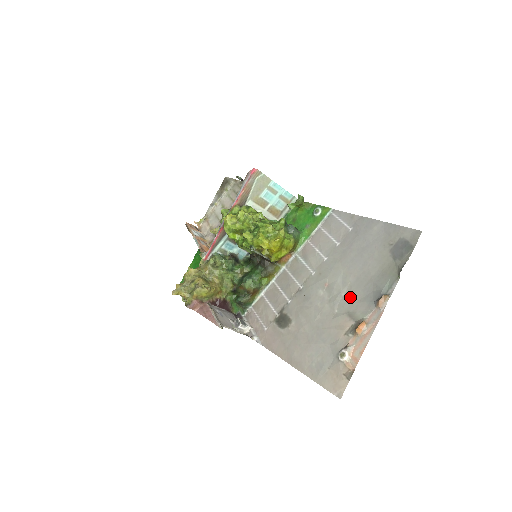
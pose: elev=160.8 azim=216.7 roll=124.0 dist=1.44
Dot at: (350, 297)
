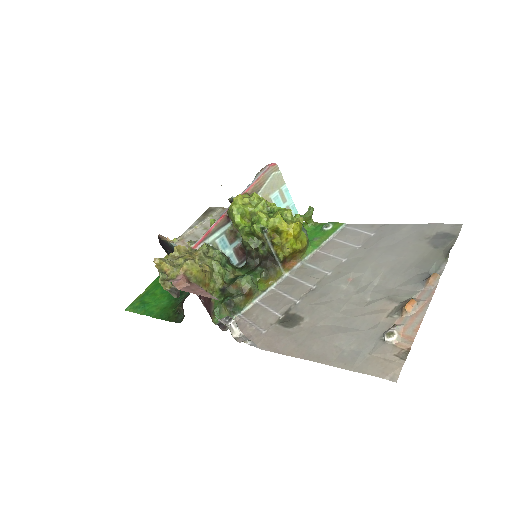
Dot at: (386, 284)
